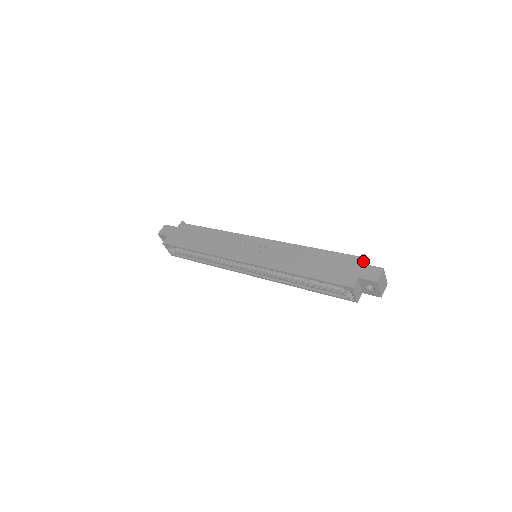
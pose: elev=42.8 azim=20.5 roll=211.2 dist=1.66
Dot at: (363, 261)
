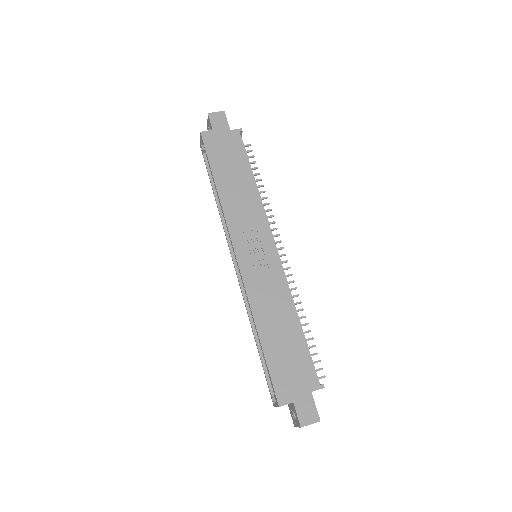
Dot at: (317, 389)
